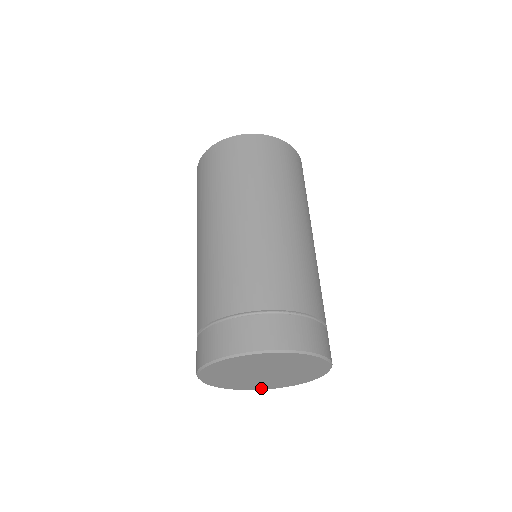
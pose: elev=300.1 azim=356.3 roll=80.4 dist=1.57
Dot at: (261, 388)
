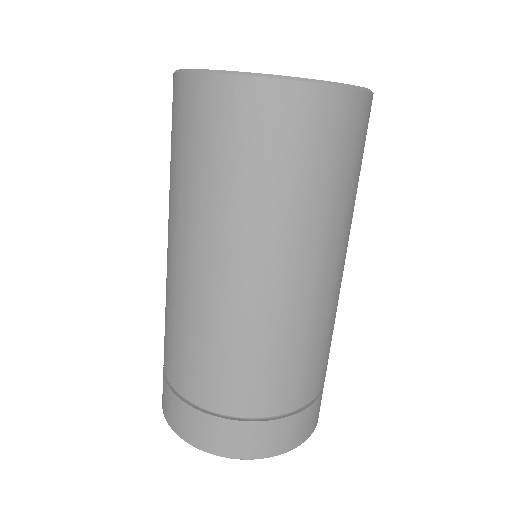
Dot at: occluded
